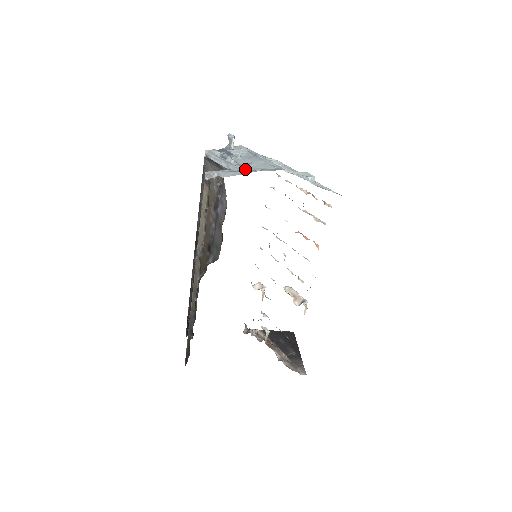
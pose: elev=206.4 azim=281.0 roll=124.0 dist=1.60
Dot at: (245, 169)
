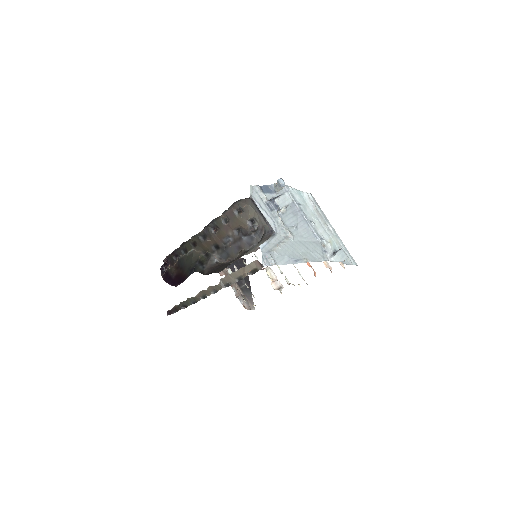
Dot at: (292, 238)
